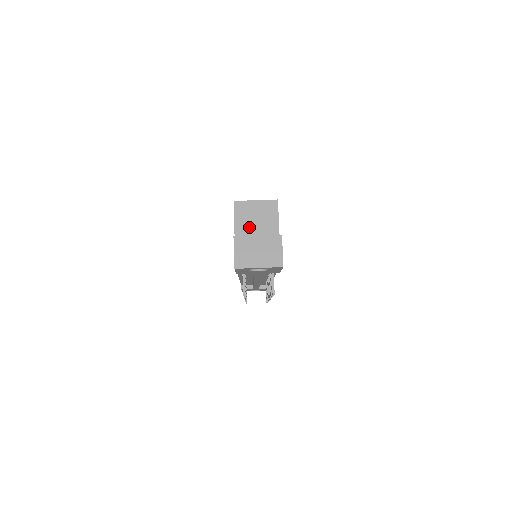
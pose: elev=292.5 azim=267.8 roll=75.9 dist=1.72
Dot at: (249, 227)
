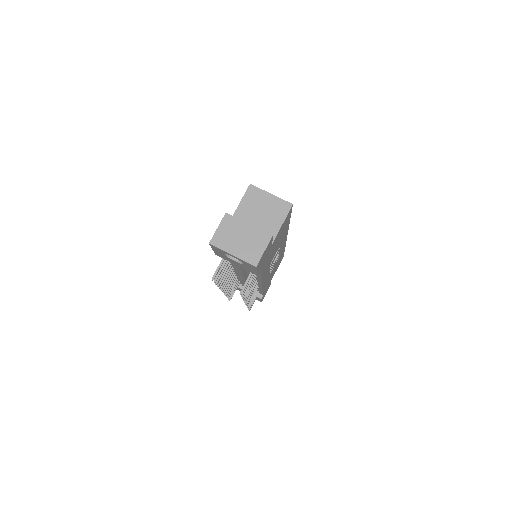
Dot at: (251, 215)
